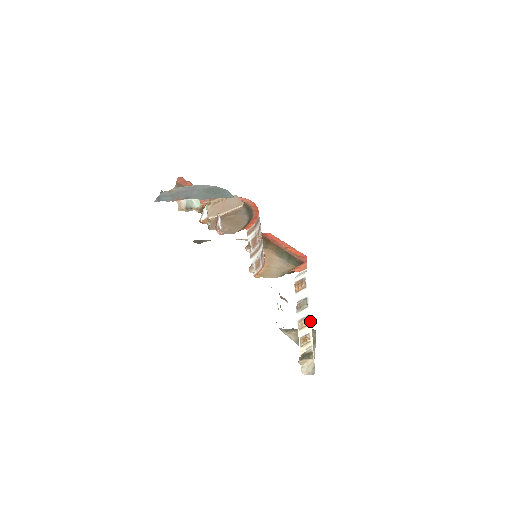
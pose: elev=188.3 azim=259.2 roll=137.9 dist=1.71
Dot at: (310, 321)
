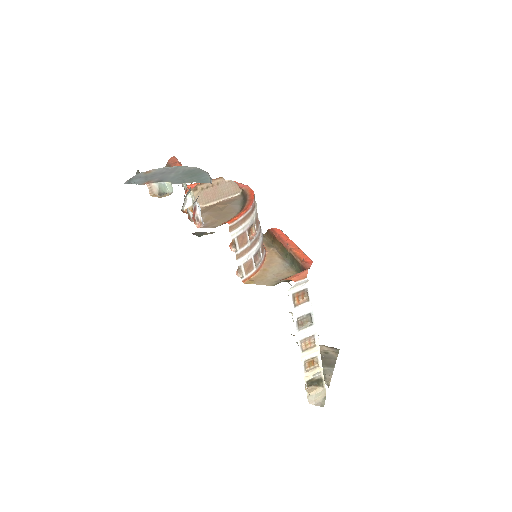
Dot at: (317, 342)
